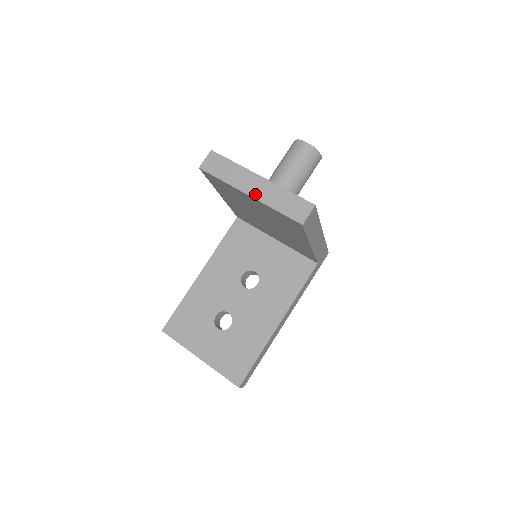
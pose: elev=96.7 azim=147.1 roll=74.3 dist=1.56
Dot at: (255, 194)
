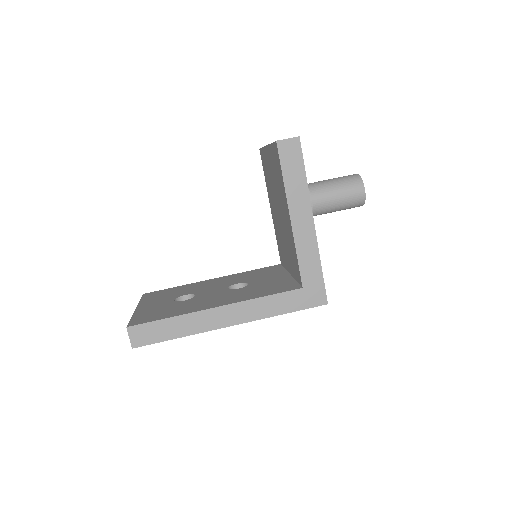
Dot at: occluded
